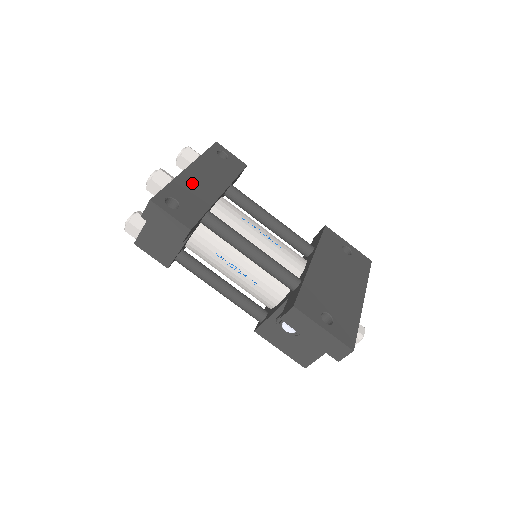
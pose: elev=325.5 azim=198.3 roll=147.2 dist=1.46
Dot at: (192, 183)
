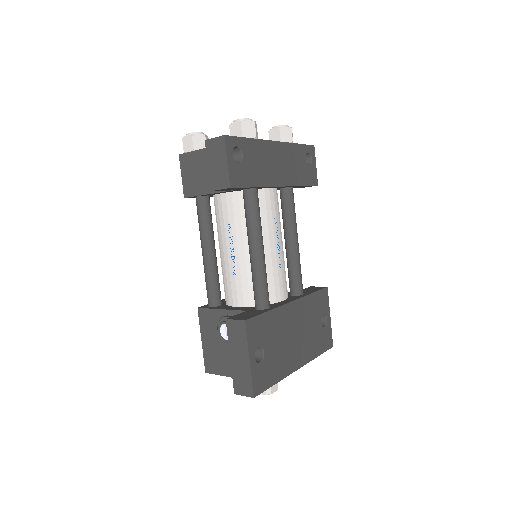
Dot at: (267, 156)
